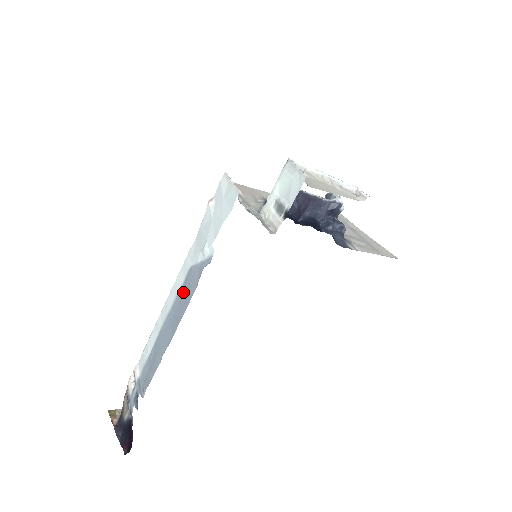
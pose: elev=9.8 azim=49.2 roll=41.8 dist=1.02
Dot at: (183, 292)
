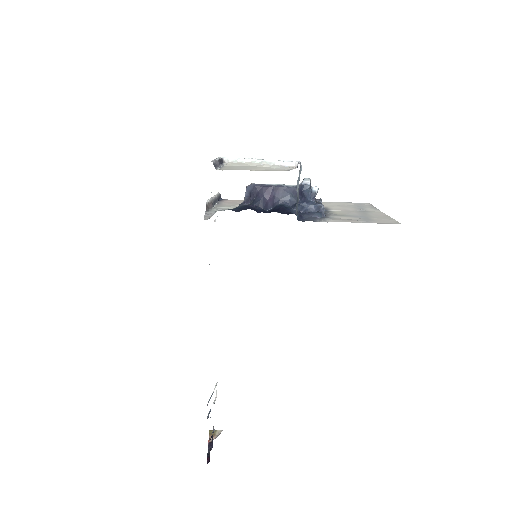
Dot at: occluded
